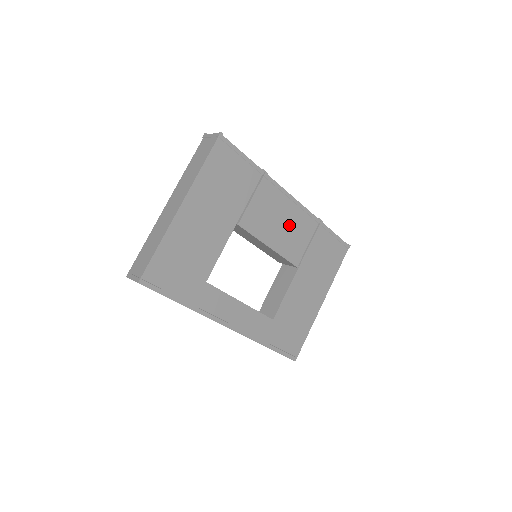
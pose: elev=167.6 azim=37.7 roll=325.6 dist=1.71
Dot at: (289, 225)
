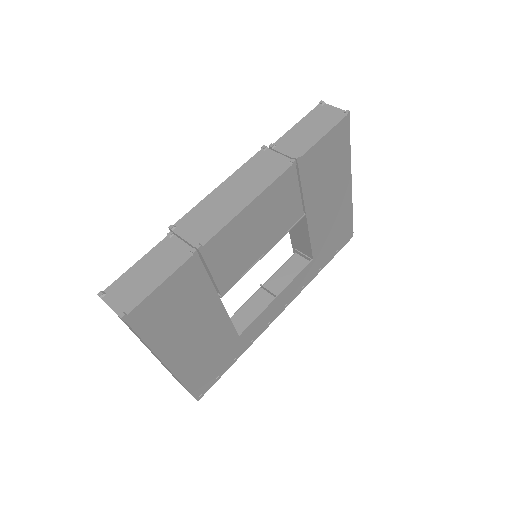
Dot at: (266, 219)
